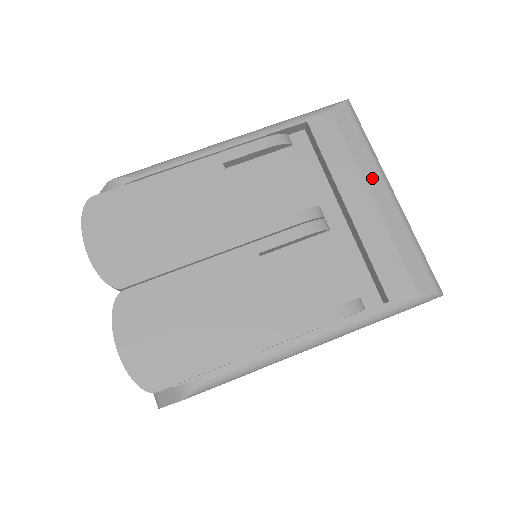
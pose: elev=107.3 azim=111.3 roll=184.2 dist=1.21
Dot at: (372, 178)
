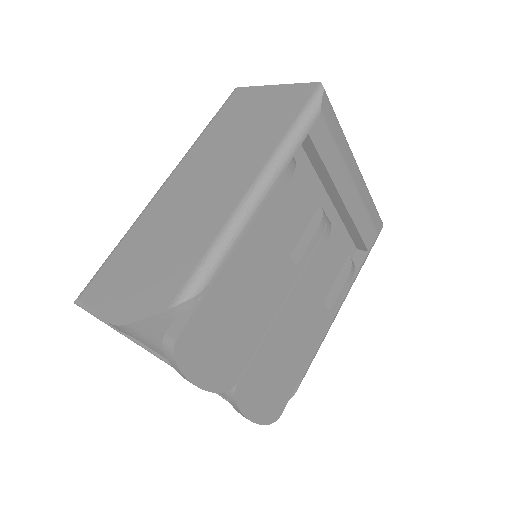
Dot at: (350, 163)
